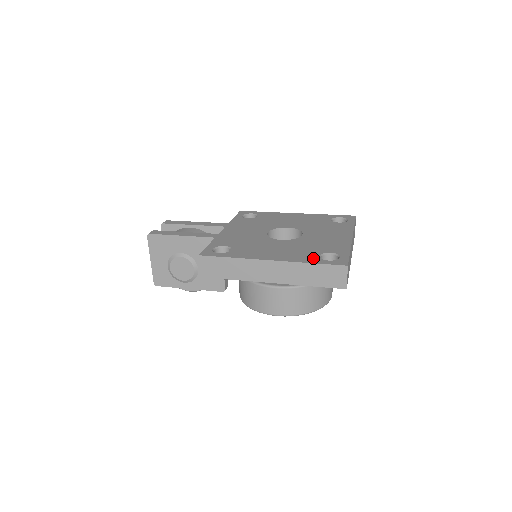
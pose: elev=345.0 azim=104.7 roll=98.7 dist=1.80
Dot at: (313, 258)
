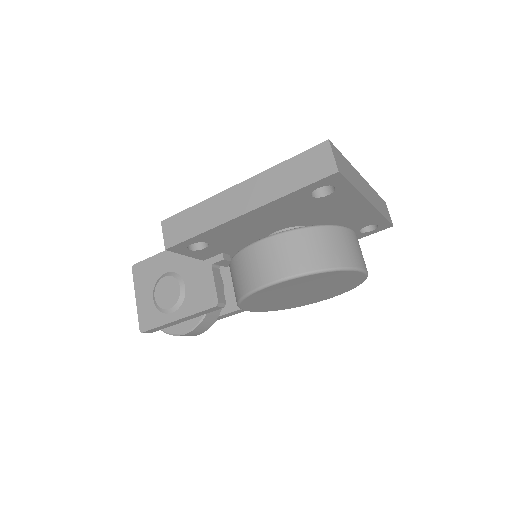
Dot at: occluded
